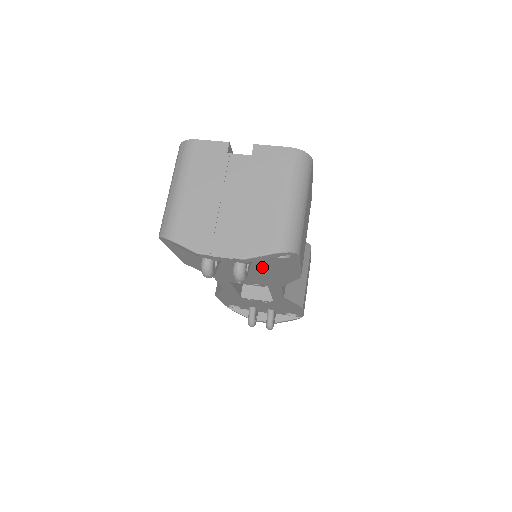
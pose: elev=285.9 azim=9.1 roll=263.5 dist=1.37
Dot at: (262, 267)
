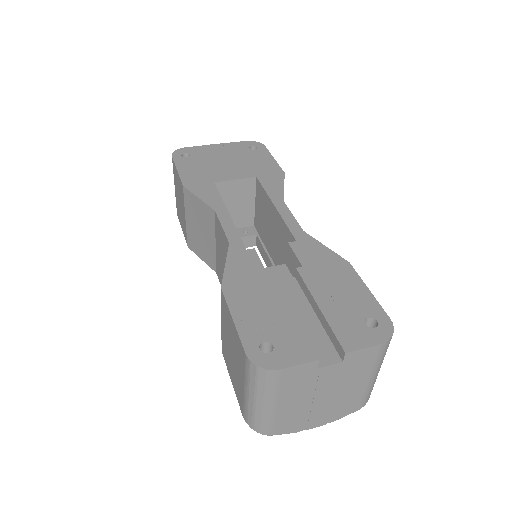
Dot at: occluded
